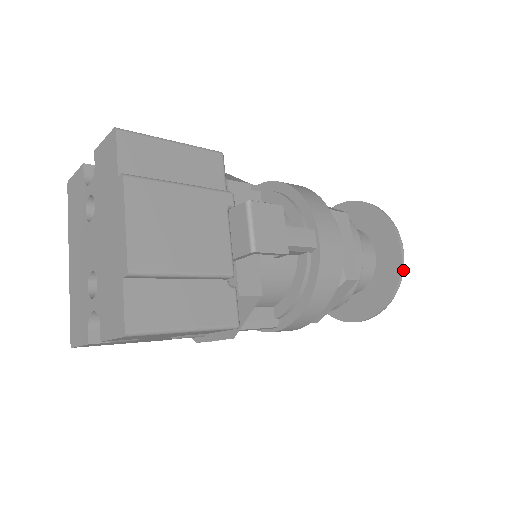
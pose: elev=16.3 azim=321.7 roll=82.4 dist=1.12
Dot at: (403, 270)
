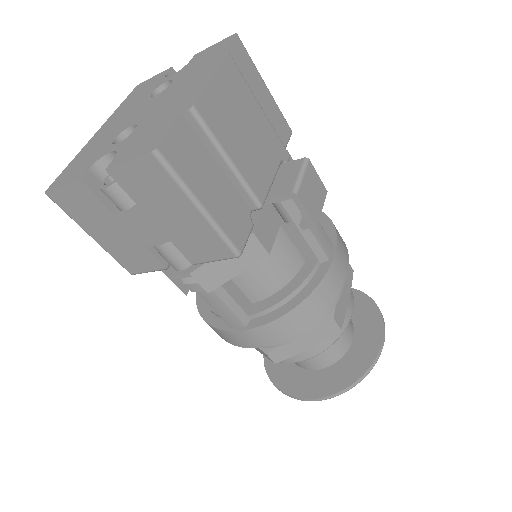
Dot at: occluded
